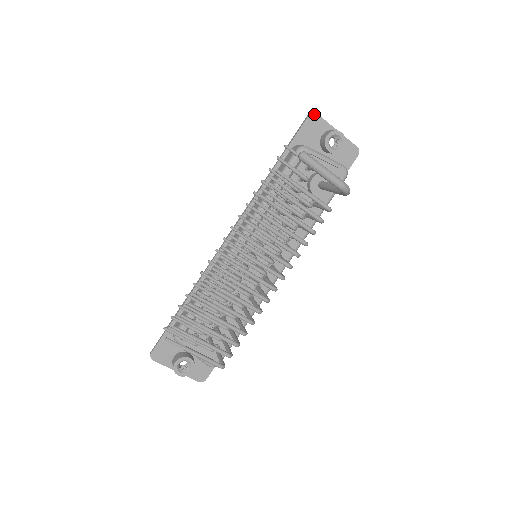
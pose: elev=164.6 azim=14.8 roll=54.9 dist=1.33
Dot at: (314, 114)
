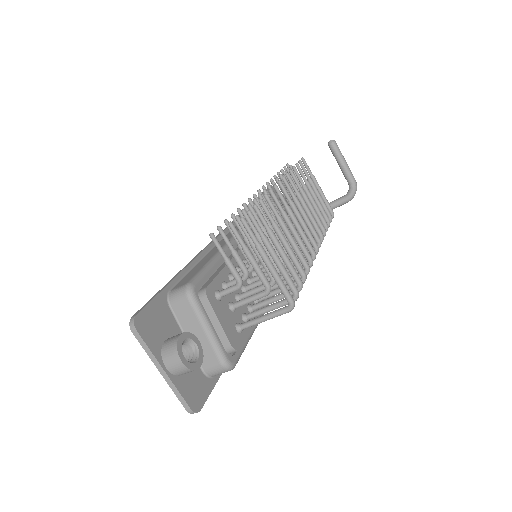
Dot at: (273, 188)
